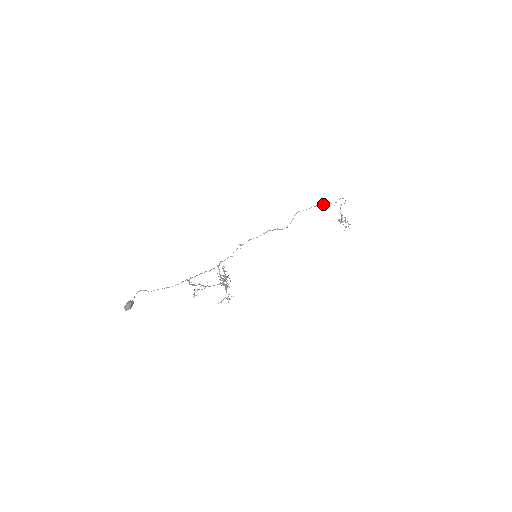
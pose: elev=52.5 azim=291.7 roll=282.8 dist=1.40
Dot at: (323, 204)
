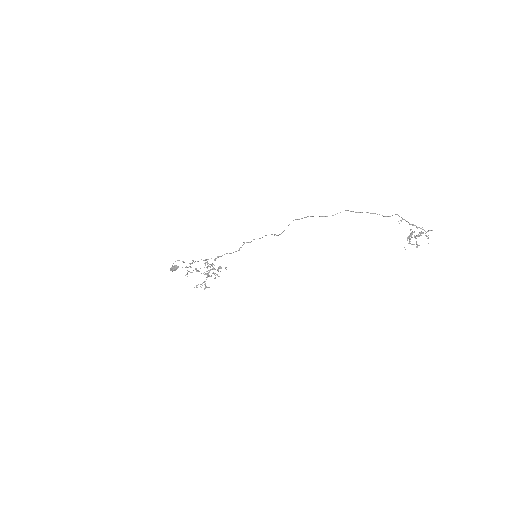
Dot at: occluded
